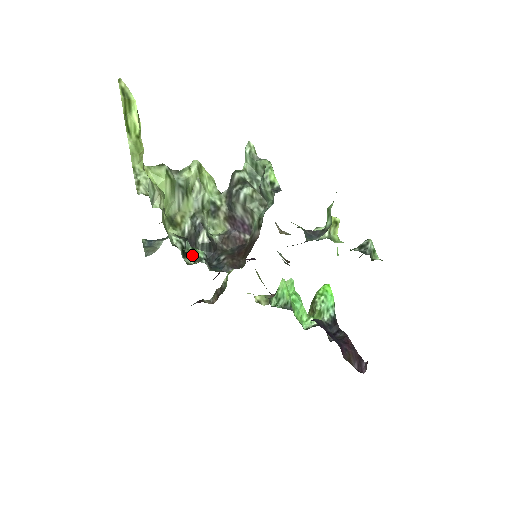
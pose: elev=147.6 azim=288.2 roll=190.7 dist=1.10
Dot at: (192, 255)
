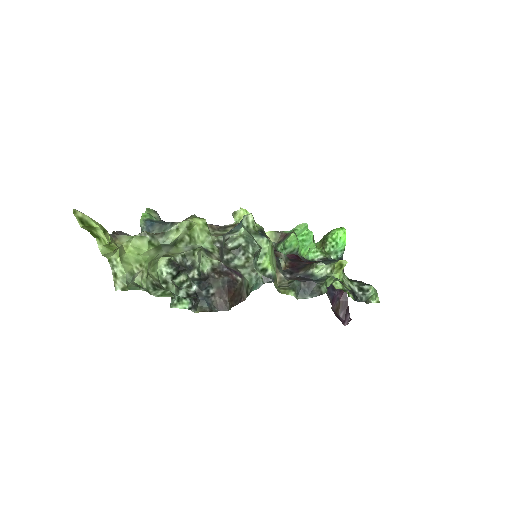
Dot at: (185, 273)
